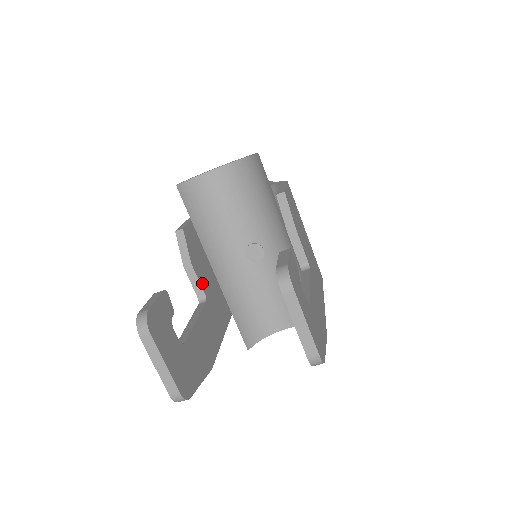
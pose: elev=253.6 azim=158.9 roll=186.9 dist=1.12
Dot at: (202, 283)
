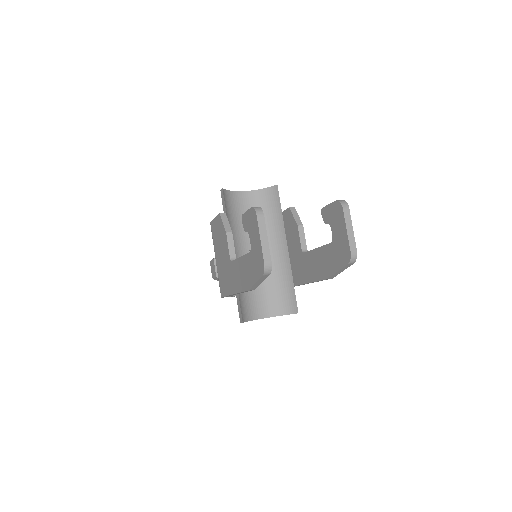
Dot at: (233, 250)
